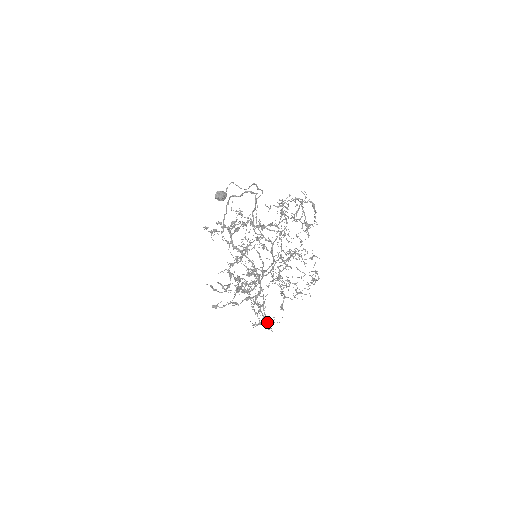
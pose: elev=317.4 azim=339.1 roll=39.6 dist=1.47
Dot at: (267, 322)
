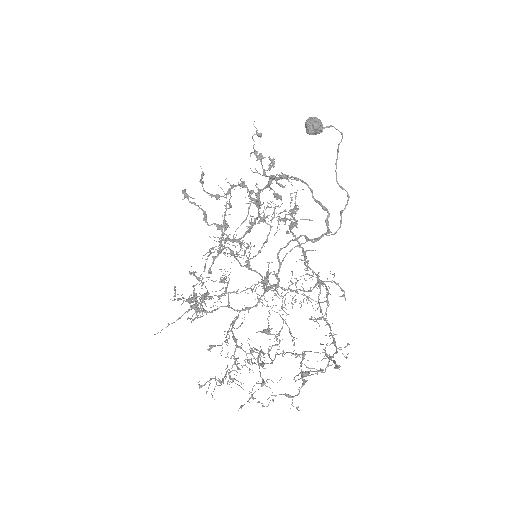
Dot at: occluded
